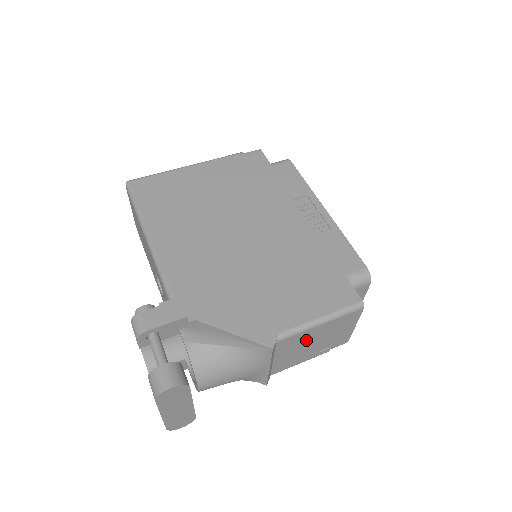
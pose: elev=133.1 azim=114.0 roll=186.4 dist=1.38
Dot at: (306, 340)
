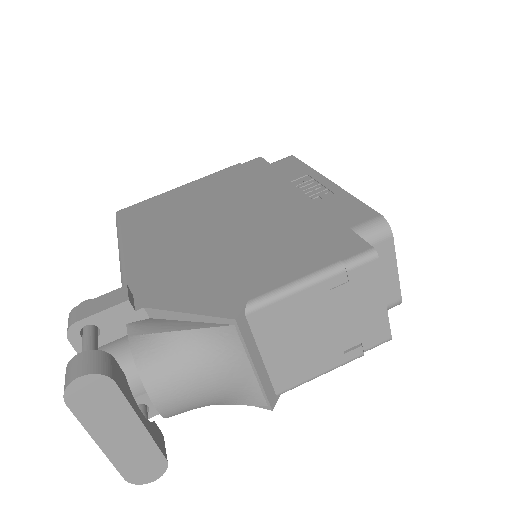
Dot at: (302, 319)
